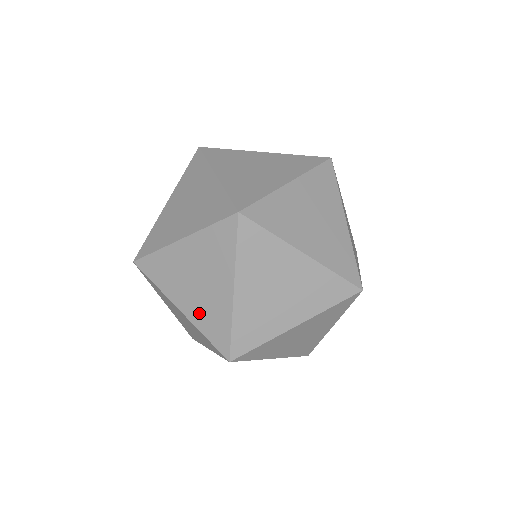
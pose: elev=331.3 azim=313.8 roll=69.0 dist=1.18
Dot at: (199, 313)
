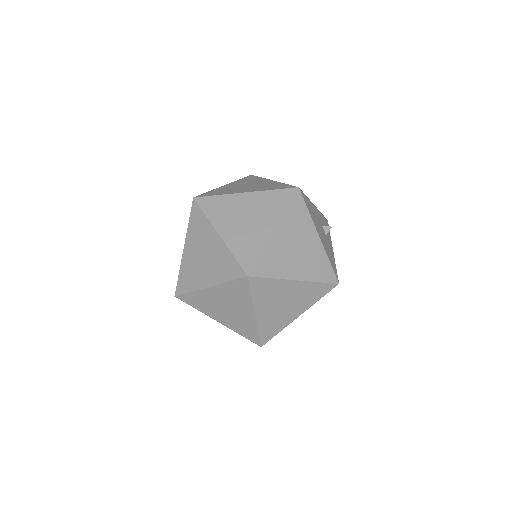
Dot at: (188, 265)
